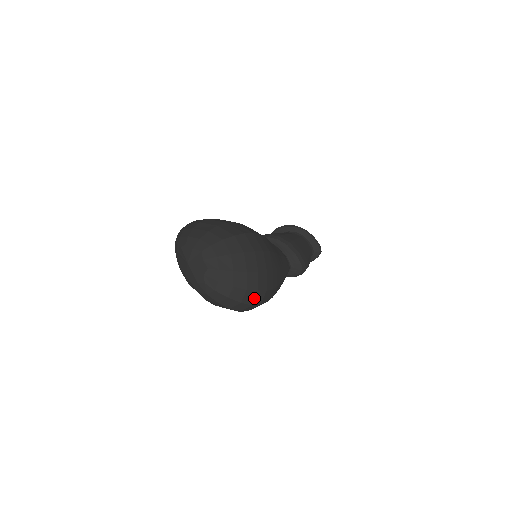
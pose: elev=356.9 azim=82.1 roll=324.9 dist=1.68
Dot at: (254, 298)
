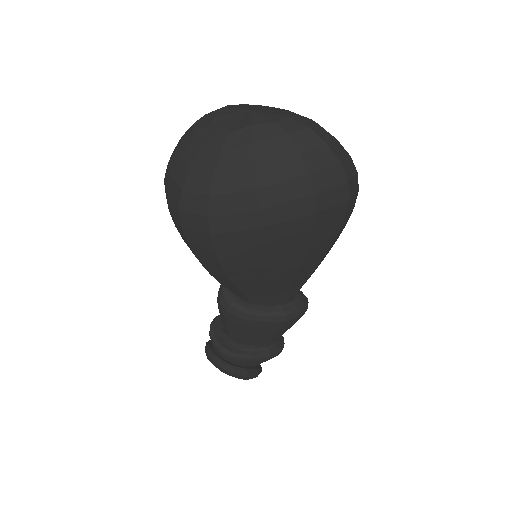
Dot at: occluded
